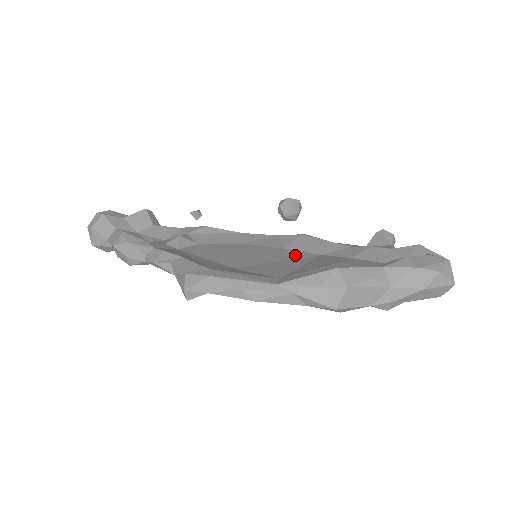
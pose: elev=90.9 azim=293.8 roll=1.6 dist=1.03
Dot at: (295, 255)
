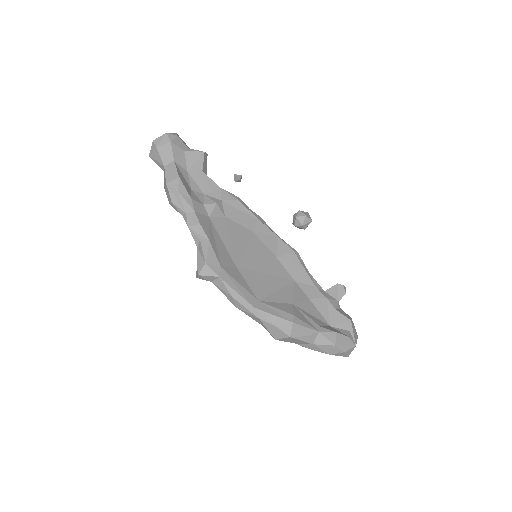
Dot at: (280, 272)
